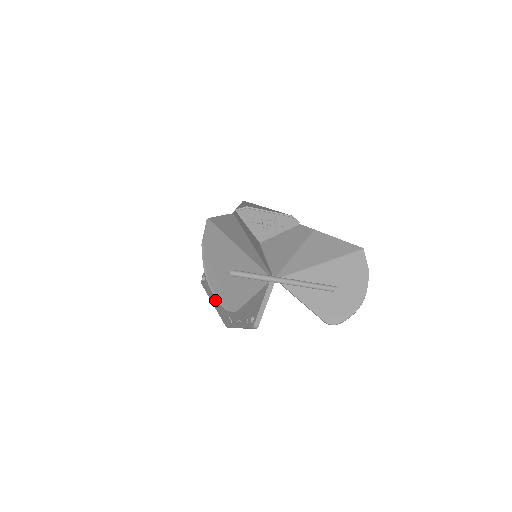
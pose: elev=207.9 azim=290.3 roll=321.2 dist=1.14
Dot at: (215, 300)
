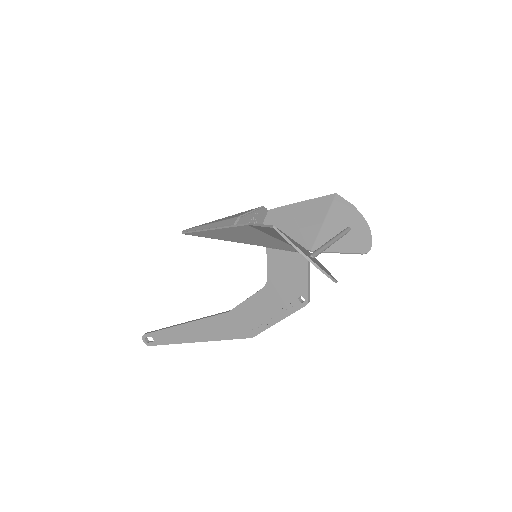
Dot at: (202, 336)
